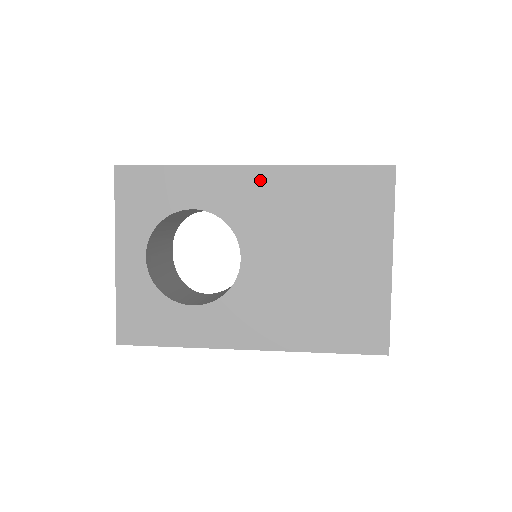
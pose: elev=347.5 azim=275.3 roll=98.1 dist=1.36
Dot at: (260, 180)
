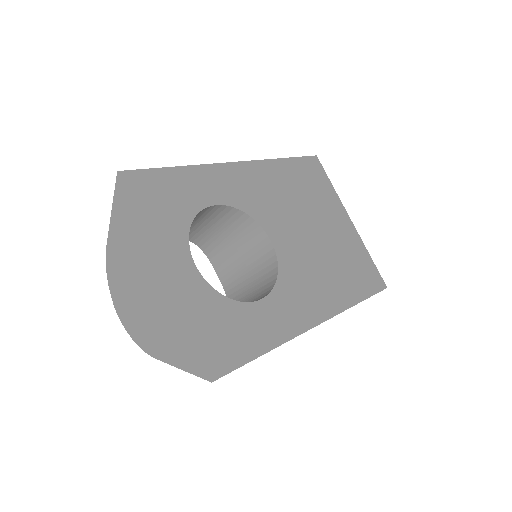
Dot at: (250, 173)
